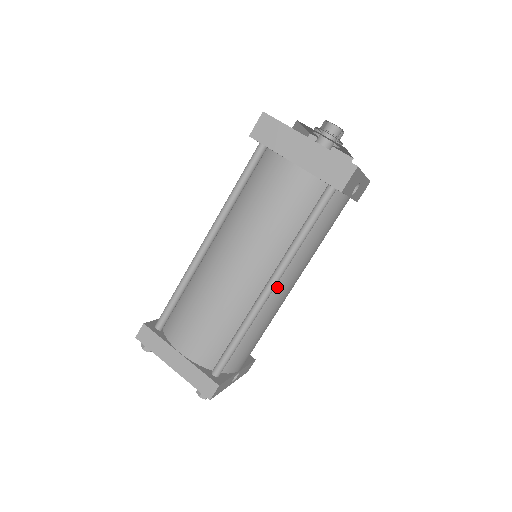
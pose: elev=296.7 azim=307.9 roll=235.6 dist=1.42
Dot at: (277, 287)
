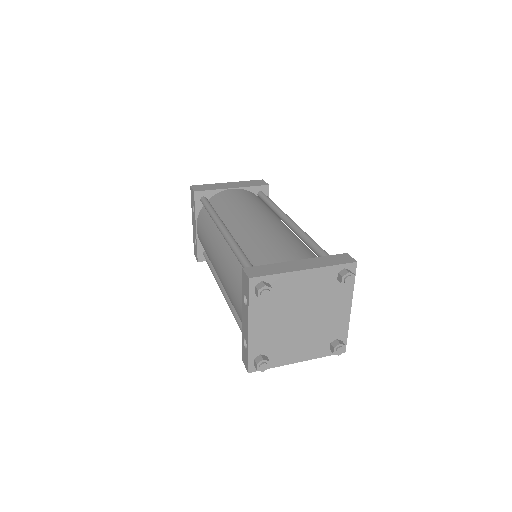
Dot at: occluded
